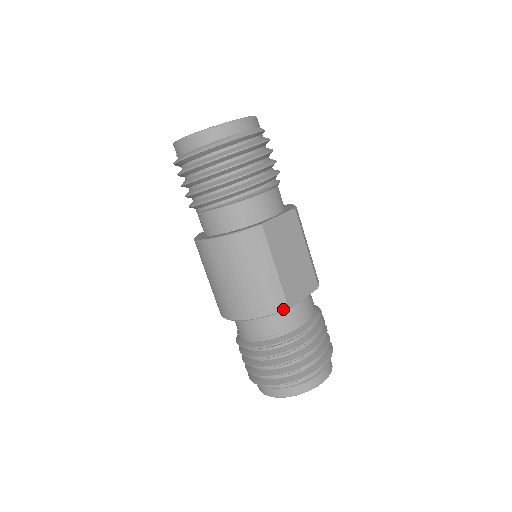
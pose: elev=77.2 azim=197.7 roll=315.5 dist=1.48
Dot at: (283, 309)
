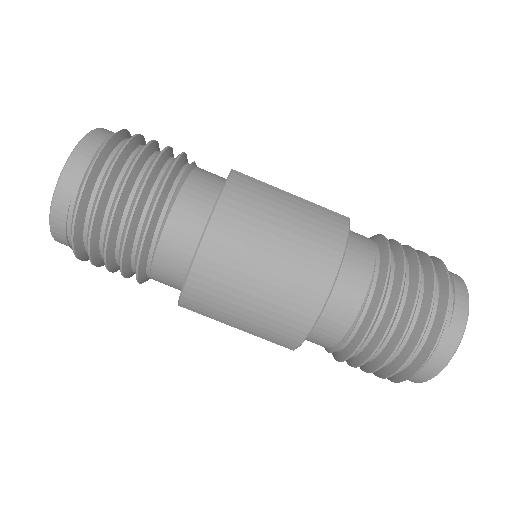
Dot at: (347, 221)
